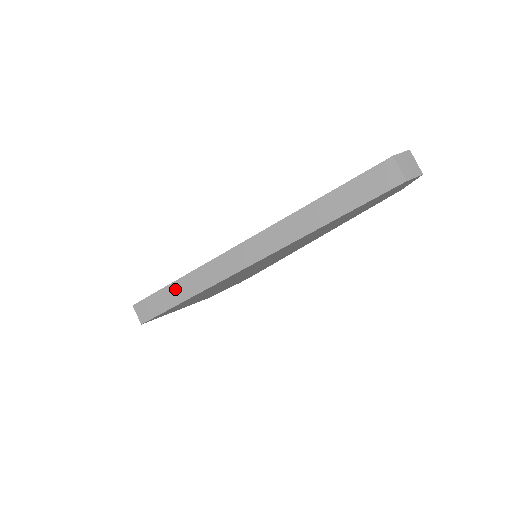
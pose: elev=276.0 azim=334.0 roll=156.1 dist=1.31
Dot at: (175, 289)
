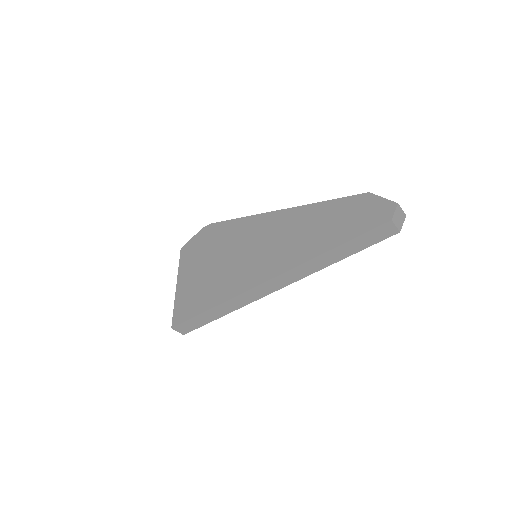
Dot at: (211, 313)
